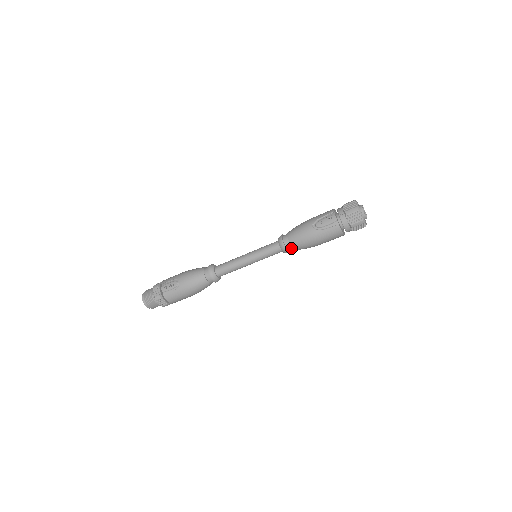
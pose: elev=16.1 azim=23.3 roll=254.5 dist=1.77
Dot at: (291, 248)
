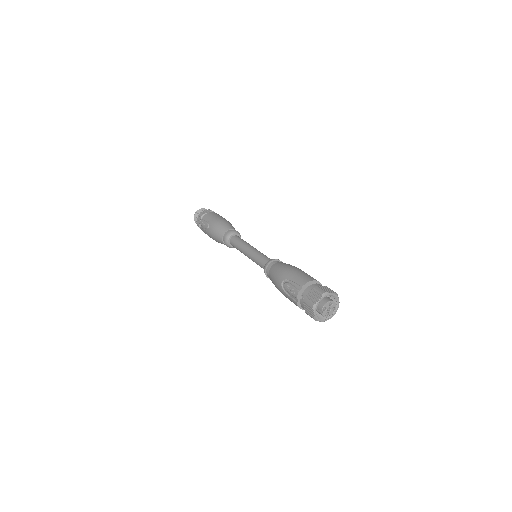
Dot at: occluded
